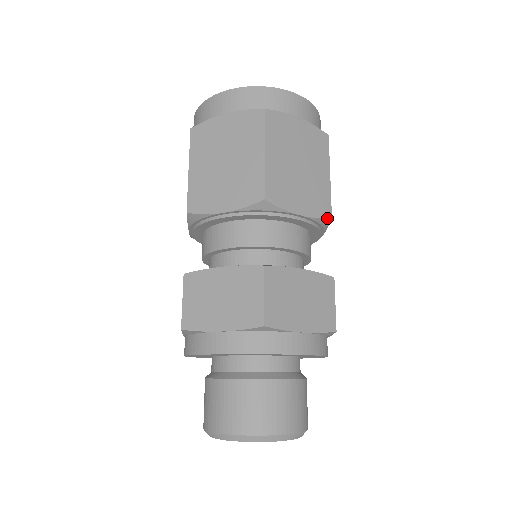
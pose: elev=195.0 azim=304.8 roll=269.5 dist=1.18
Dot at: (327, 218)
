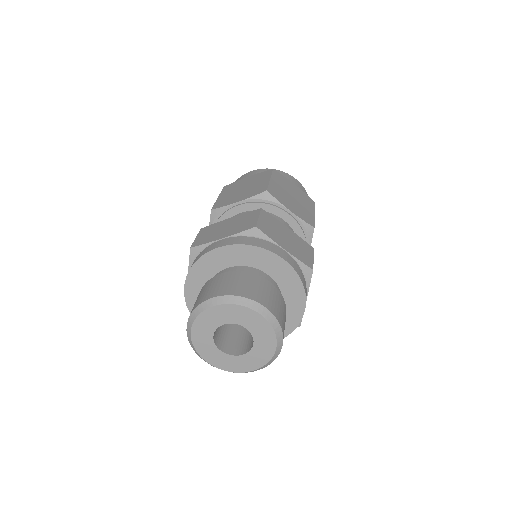
Dot at: (263, 193)
